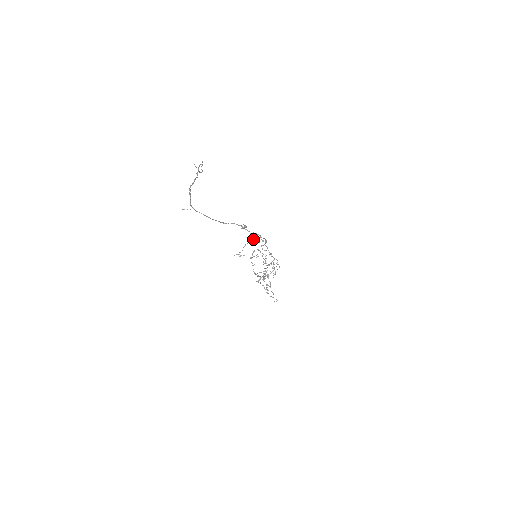
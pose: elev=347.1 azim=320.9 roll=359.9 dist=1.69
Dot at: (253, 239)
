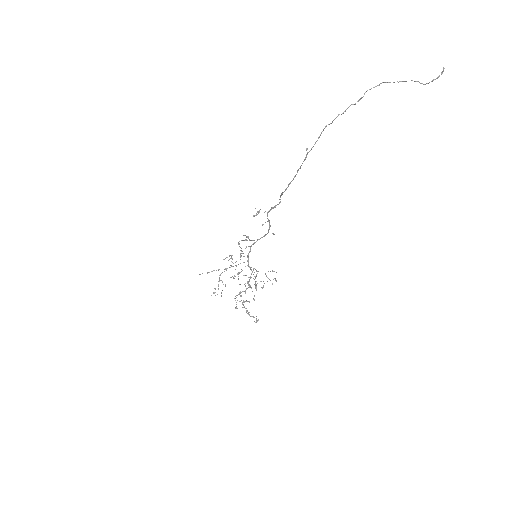
Dot at: (247, 236)
